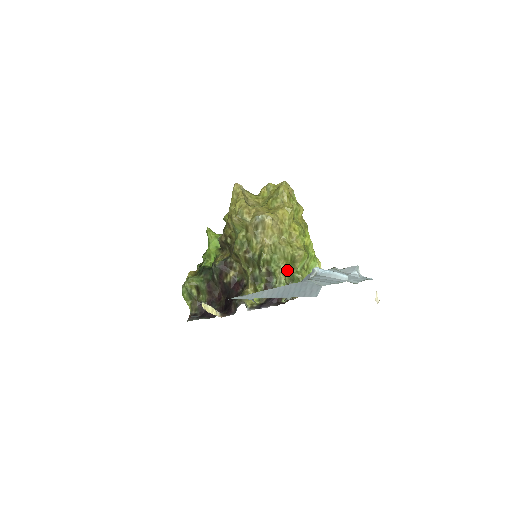
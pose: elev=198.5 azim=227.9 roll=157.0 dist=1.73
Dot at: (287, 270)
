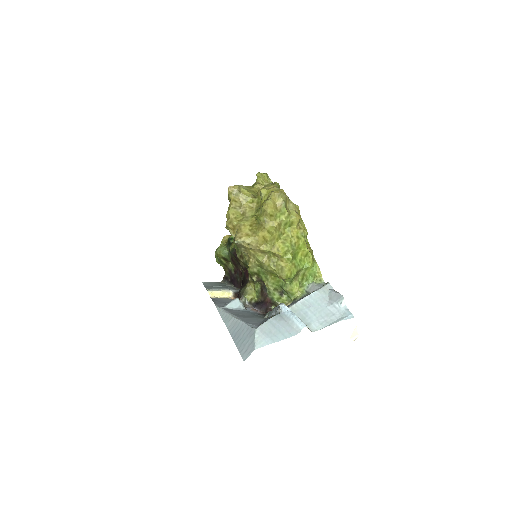
Dot at: (277, 281)
